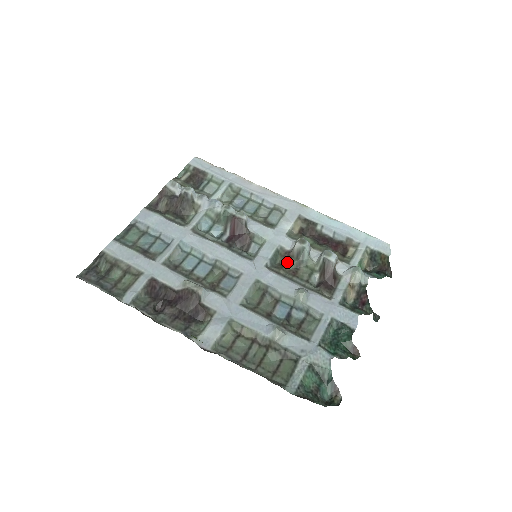
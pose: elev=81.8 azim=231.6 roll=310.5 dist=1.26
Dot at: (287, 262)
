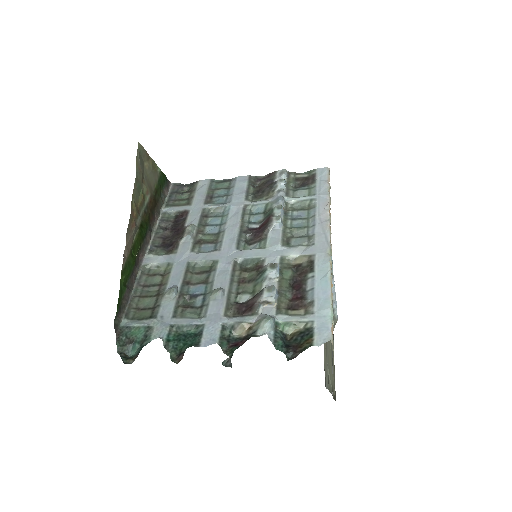
Dot at: (252, 272)
